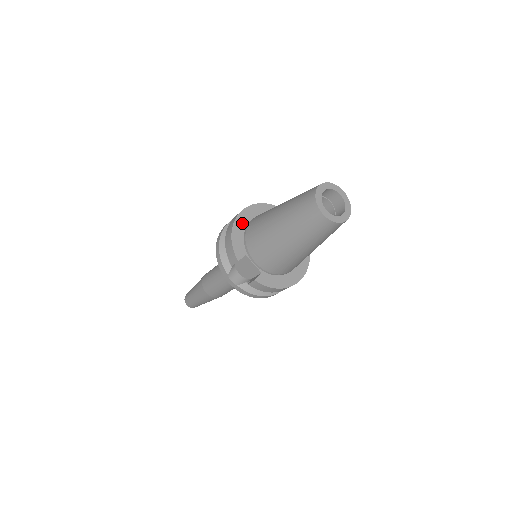
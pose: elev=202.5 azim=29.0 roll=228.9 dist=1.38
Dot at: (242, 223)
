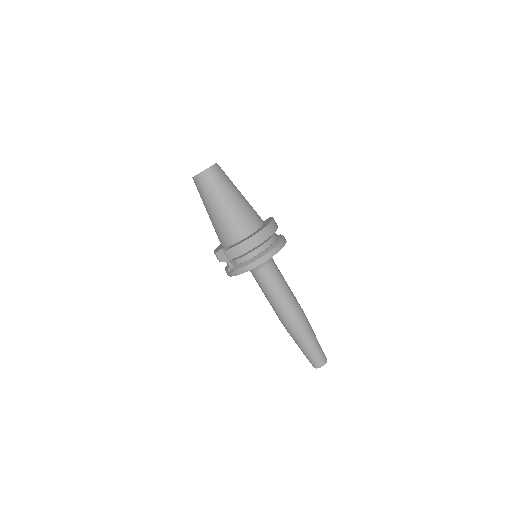
Dot at: occluded
